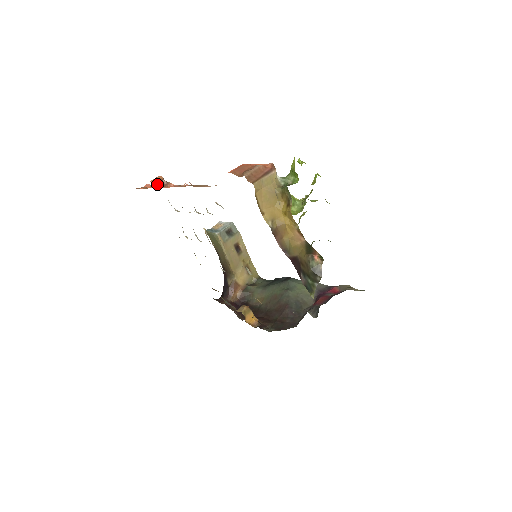
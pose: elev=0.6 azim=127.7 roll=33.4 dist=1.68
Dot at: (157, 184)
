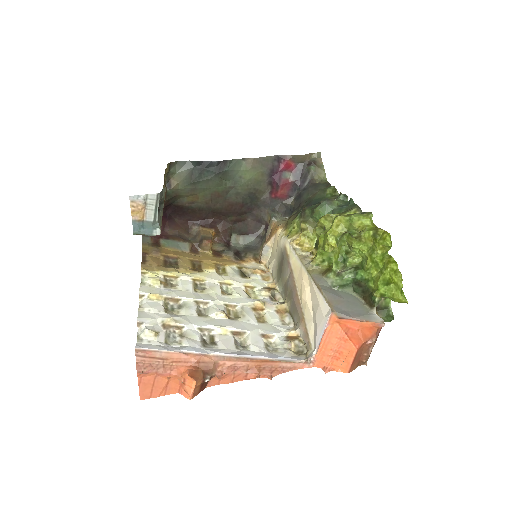
Dot at: (201, 390)
